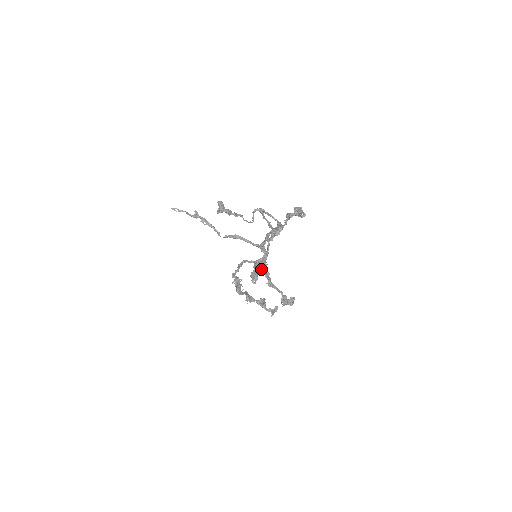
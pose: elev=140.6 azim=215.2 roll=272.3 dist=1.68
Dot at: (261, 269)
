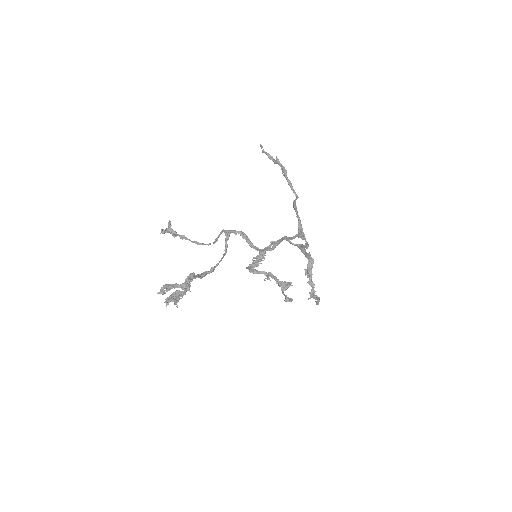
Dot at: (176, 298)
